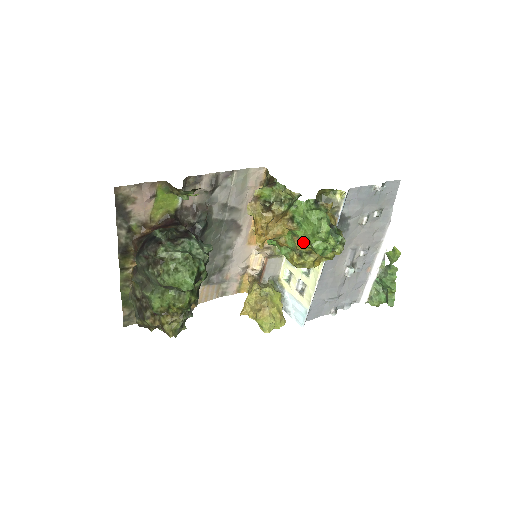
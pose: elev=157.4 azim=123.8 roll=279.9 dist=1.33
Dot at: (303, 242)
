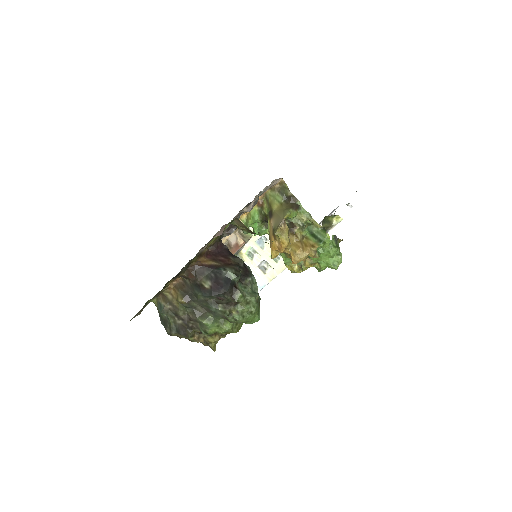
Dot at: (313, 263)
